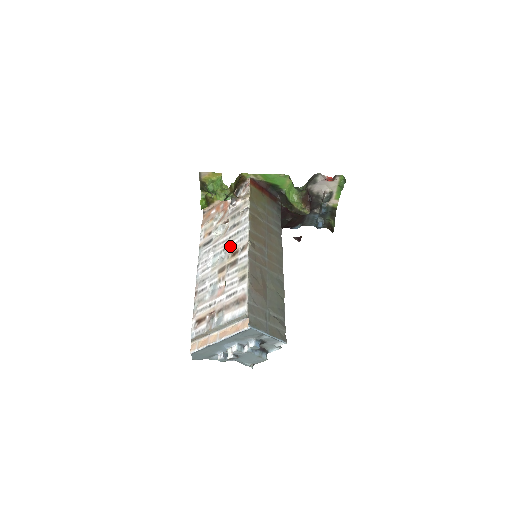
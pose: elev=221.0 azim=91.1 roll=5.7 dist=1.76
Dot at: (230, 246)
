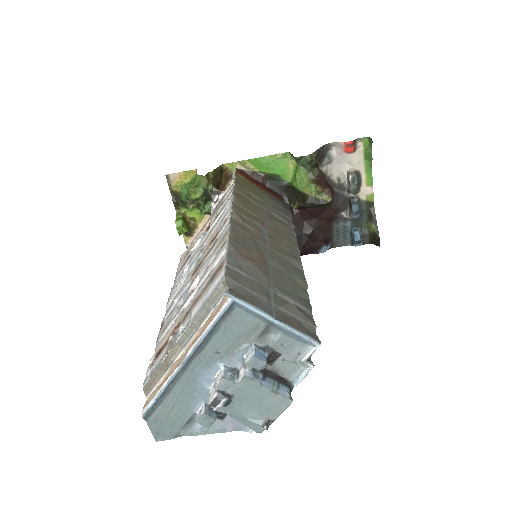
Dot at: (209, 237)
